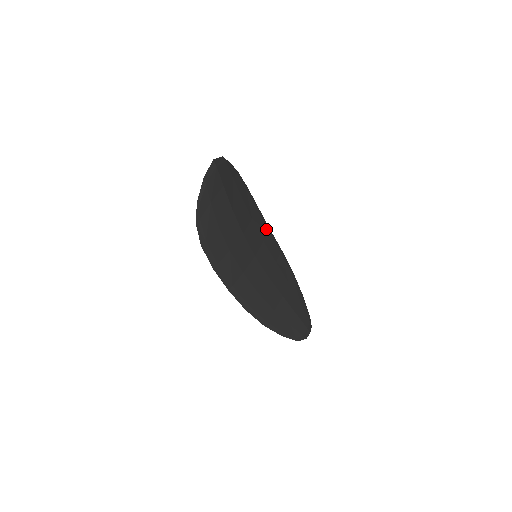
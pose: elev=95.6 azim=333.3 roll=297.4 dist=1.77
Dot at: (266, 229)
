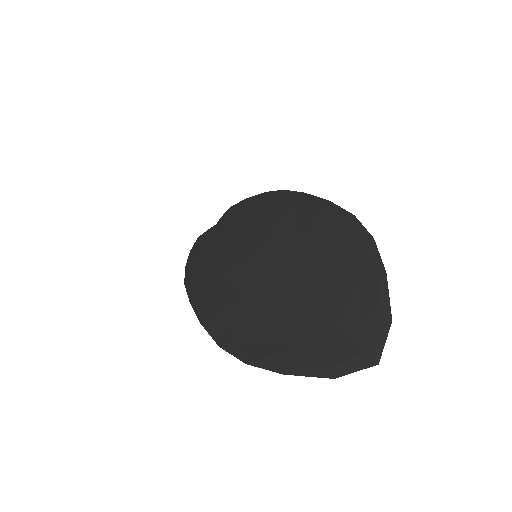
Dot at: (300, 204)
